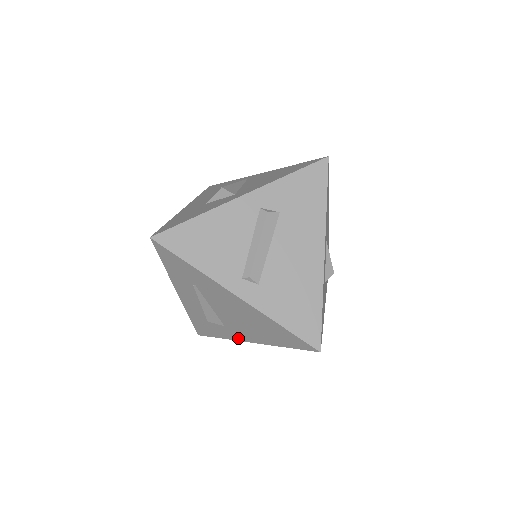
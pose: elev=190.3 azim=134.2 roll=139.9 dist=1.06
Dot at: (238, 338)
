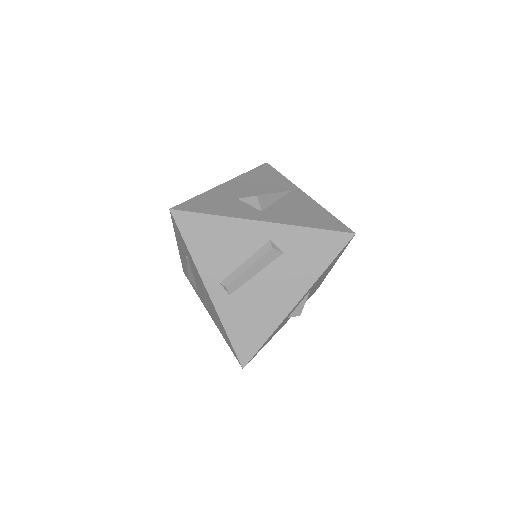
Dot at: (204, 304)
